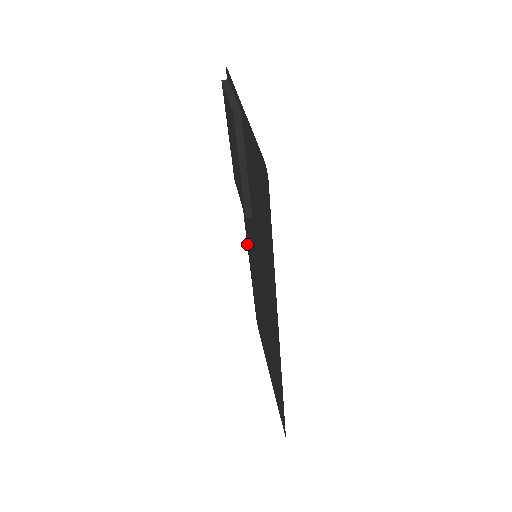
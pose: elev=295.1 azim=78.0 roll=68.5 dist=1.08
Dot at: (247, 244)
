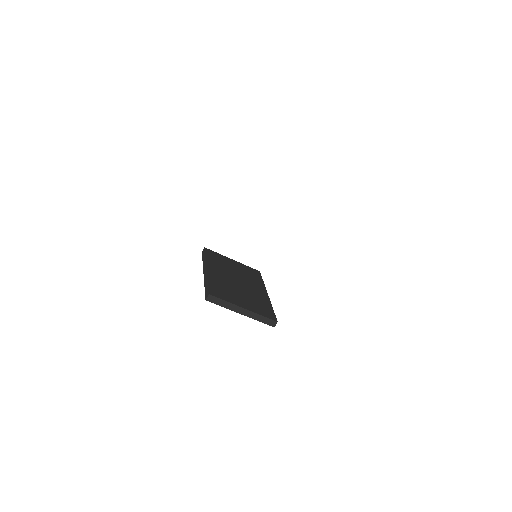
Dot at: occluded
